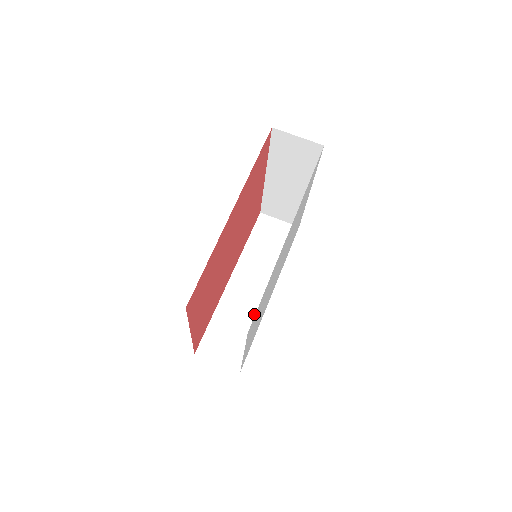
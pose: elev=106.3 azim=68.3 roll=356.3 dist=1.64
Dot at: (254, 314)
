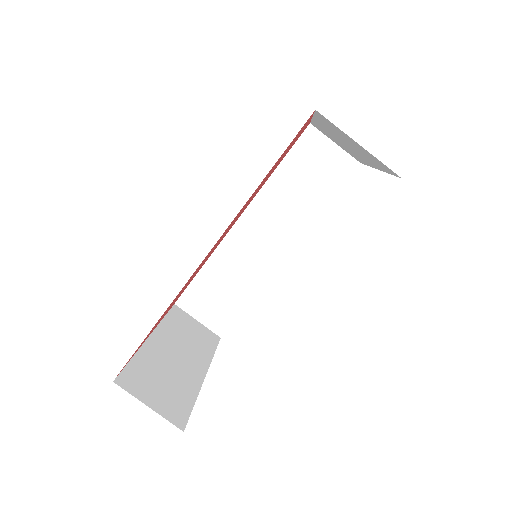
Dot at: (256, 276)
